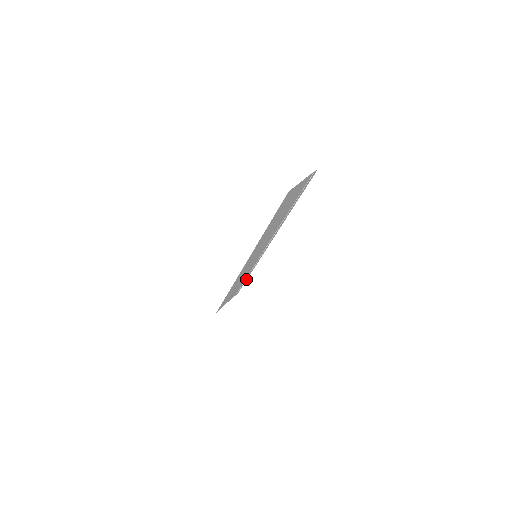
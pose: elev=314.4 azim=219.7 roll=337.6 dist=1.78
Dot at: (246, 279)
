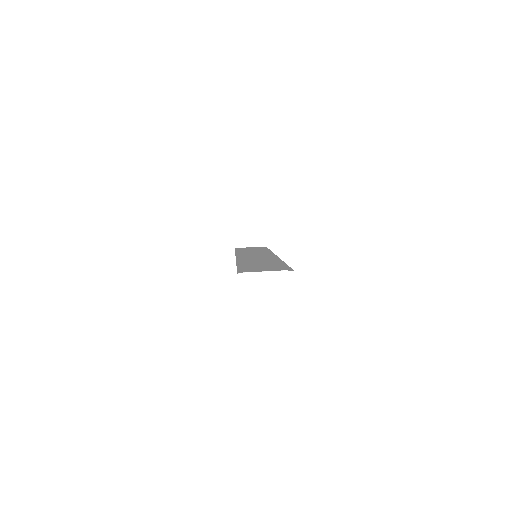
Dot at: (268, 249)
